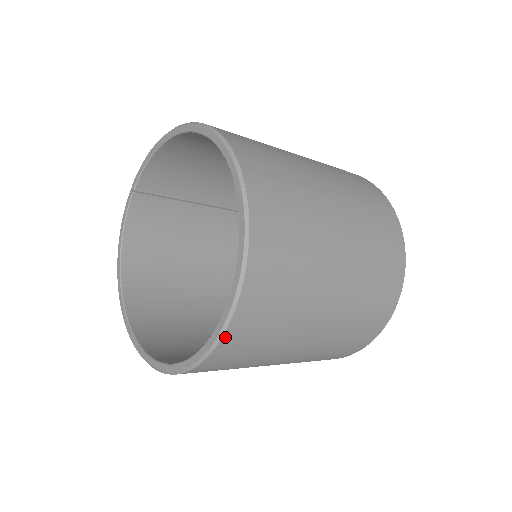
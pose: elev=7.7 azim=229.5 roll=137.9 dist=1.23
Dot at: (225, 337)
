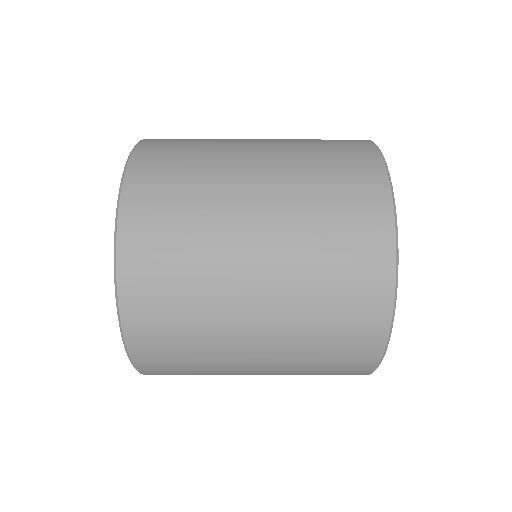
Dot at: (143, 372)
